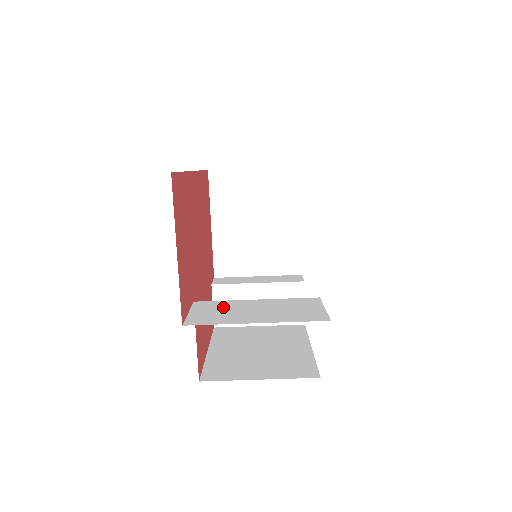
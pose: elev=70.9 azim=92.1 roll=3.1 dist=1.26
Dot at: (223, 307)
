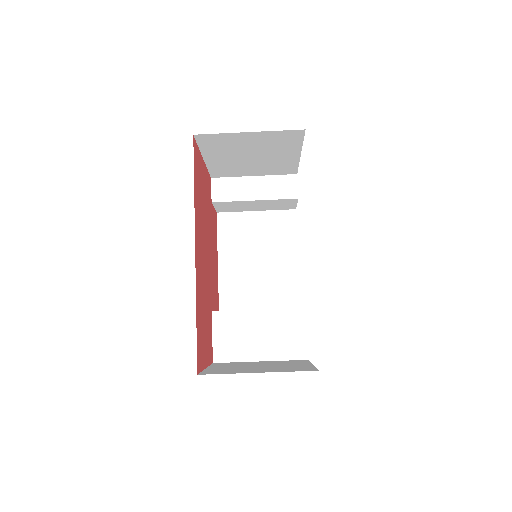
Dot at: (235, 327)
